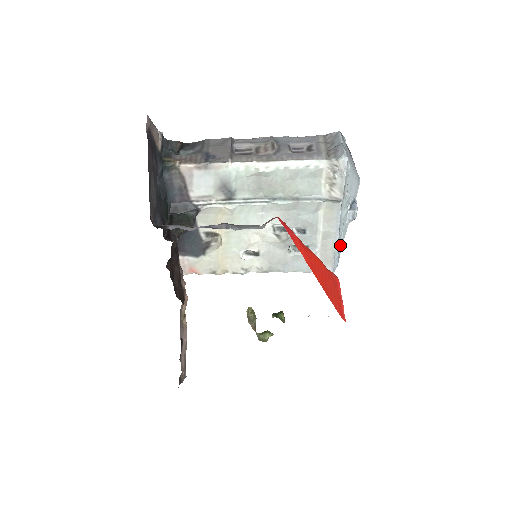
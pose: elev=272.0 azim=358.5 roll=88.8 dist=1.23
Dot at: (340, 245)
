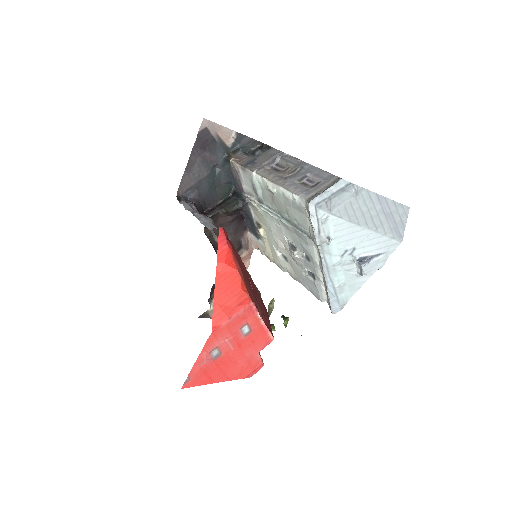
Dot at: (339, 290)
